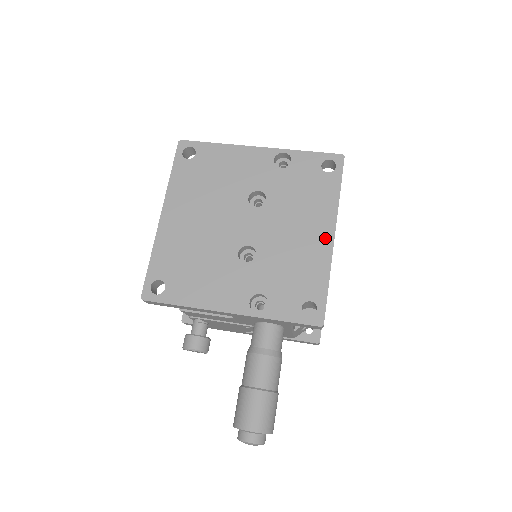
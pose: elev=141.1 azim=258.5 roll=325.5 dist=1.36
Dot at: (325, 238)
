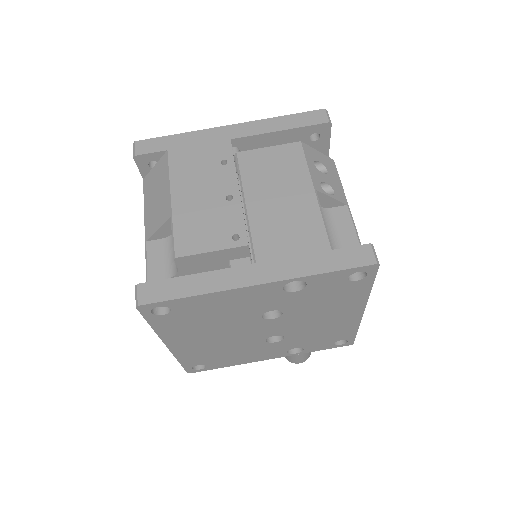
Dot at: (354, 315)
